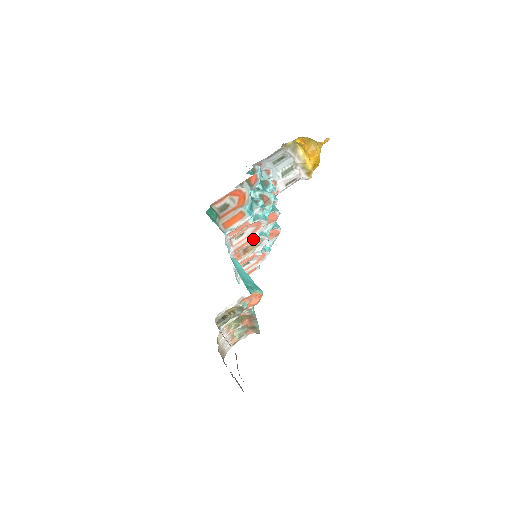
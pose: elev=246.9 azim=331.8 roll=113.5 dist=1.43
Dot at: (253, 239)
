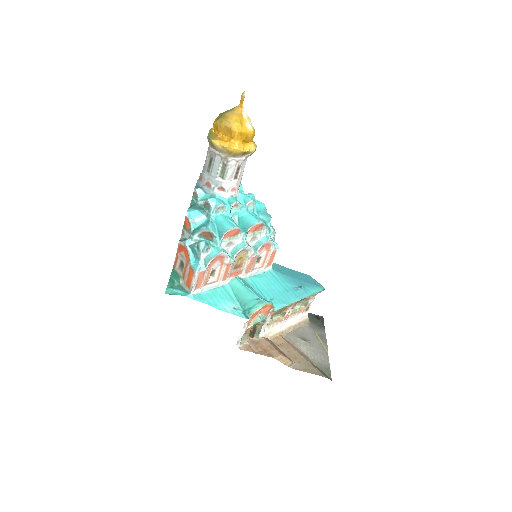
Dot at: (229, 264)
